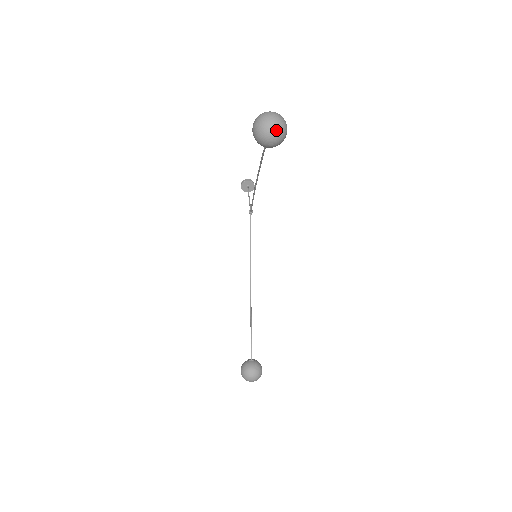
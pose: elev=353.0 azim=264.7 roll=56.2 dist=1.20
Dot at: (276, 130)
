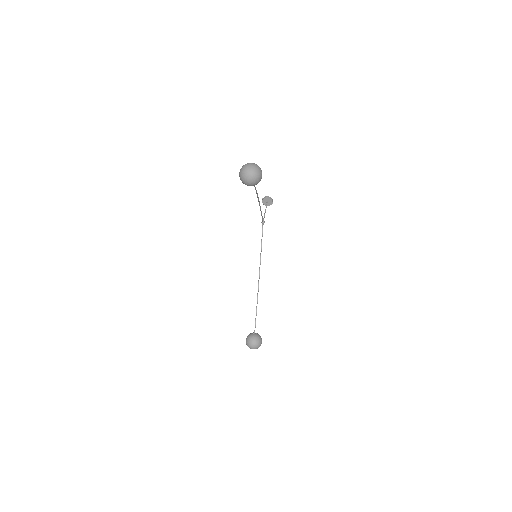
Dot at: (252, 176)
